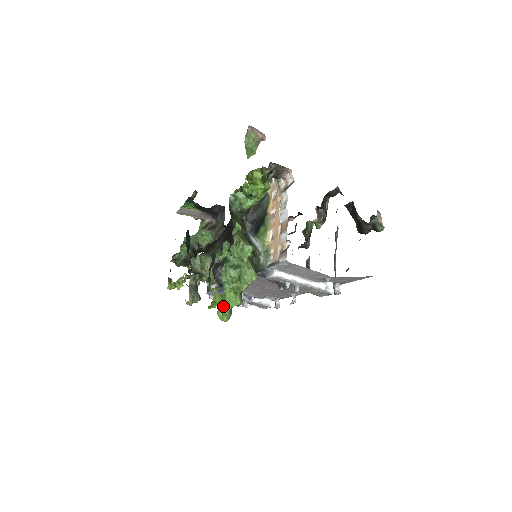
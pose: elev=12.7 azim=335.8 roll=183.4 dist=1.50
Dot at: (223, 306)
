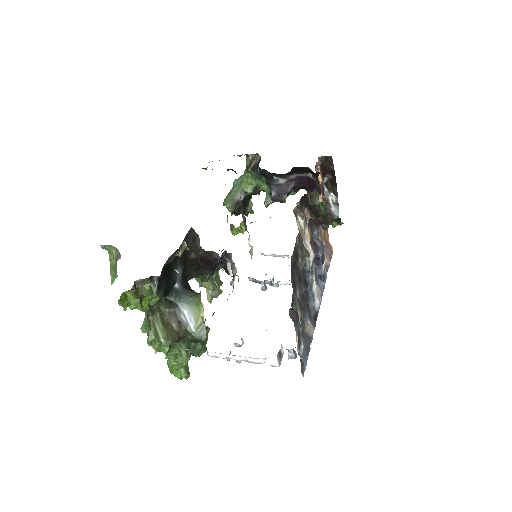
Dot at: (174, 375)
